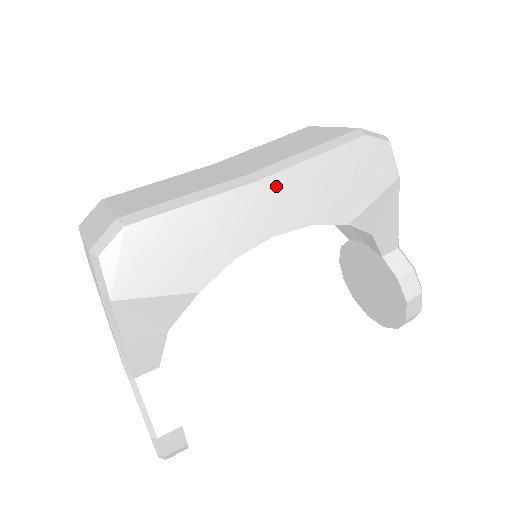
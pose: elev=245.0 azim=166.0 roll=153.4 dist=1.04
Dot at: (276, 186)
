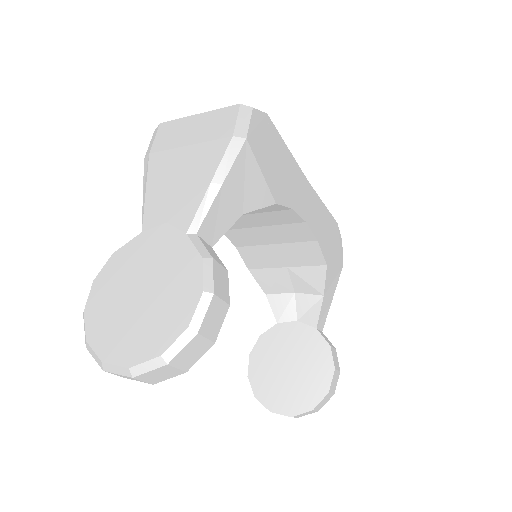
Dot at: (312, 196)
